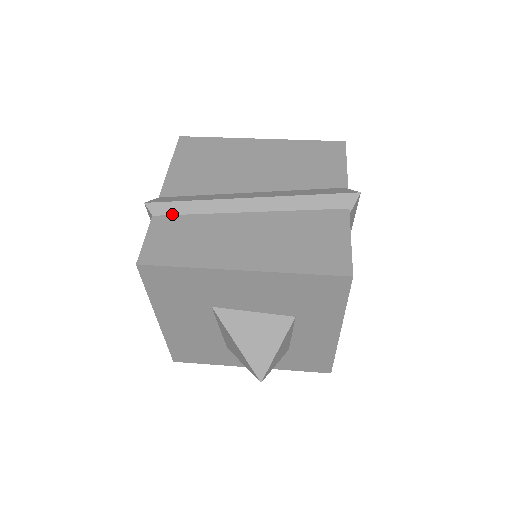
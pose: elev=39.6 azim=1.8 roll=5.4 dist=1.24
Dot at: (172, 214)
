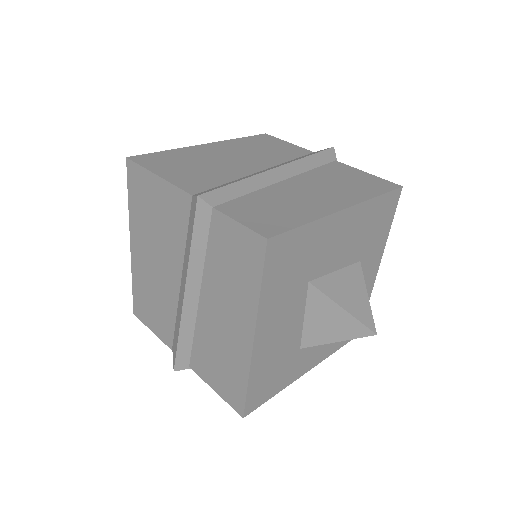
Dot at: (228, 200)
